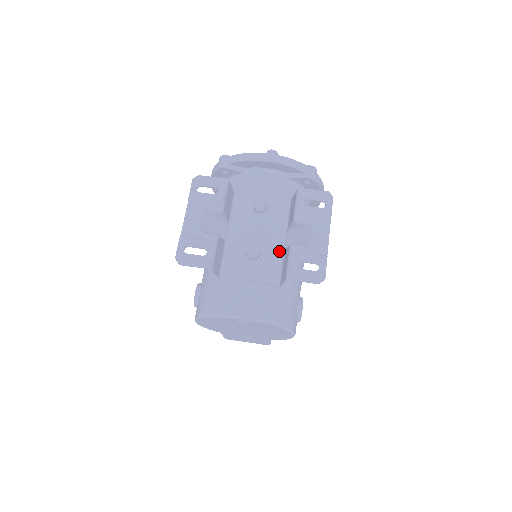
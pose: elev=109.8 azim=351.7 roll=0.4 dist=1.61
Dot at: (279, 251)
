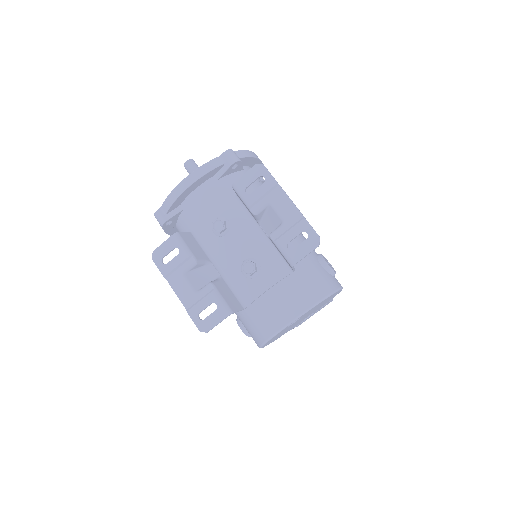
Dot at: (267, 244)
